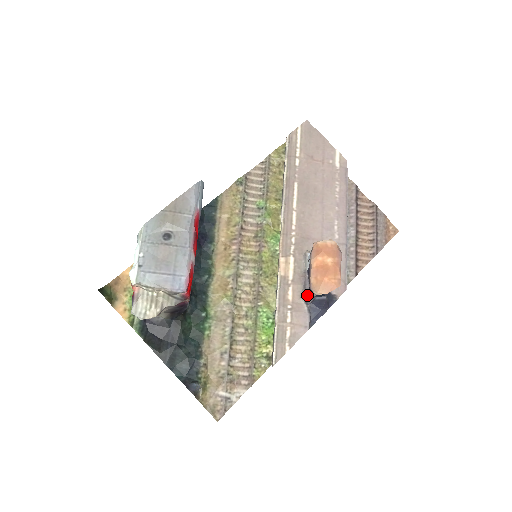
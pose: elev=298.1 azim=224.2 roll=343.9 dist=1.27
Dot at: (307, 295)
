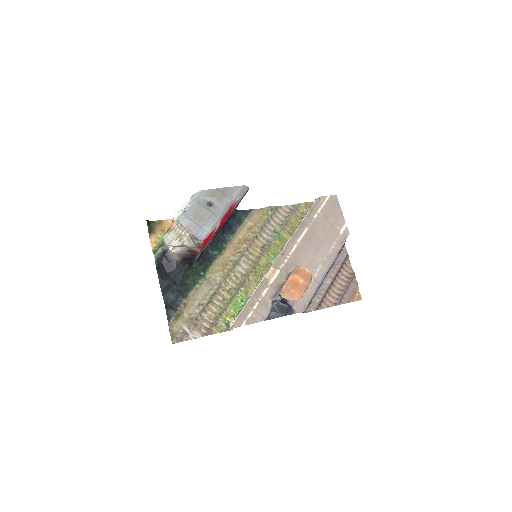
Dot at: (275, 298)
